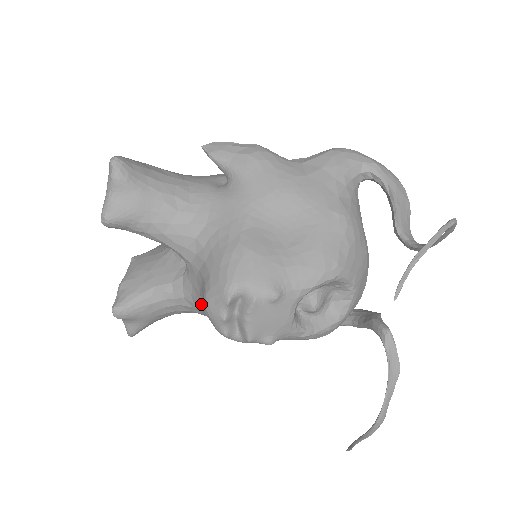
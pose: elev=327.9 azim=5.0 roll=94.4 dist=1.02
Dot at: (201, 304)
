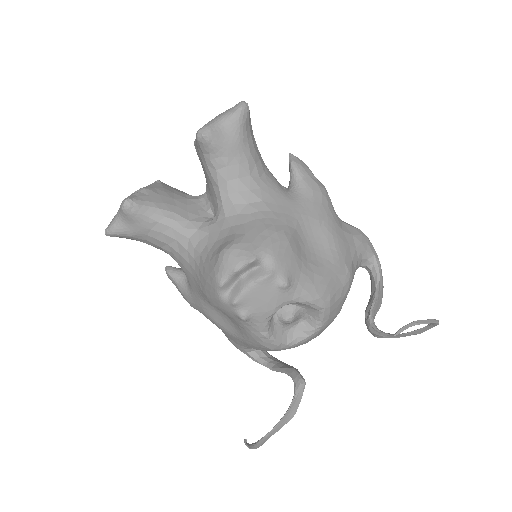
Dot at: (206, 252)
